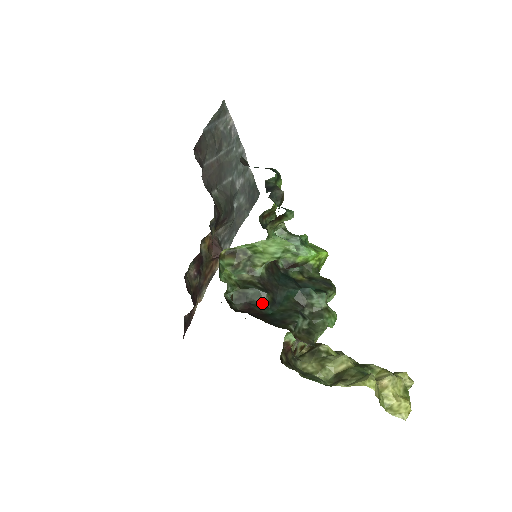
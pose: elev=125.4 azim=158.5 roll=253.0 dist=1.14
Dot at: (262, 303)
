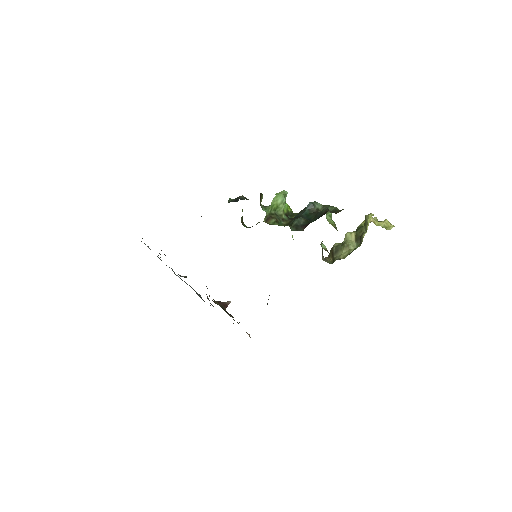
Dot at: (305, 222)
